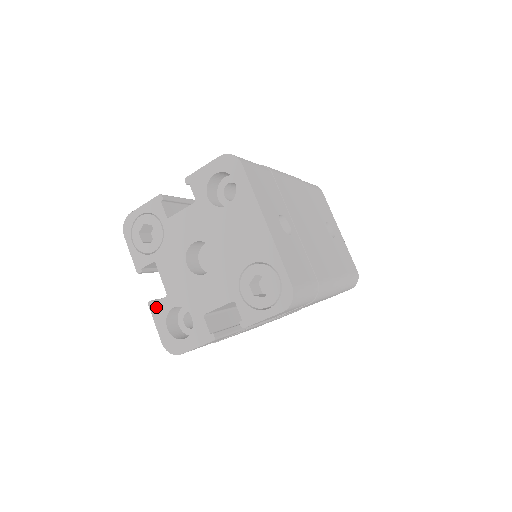
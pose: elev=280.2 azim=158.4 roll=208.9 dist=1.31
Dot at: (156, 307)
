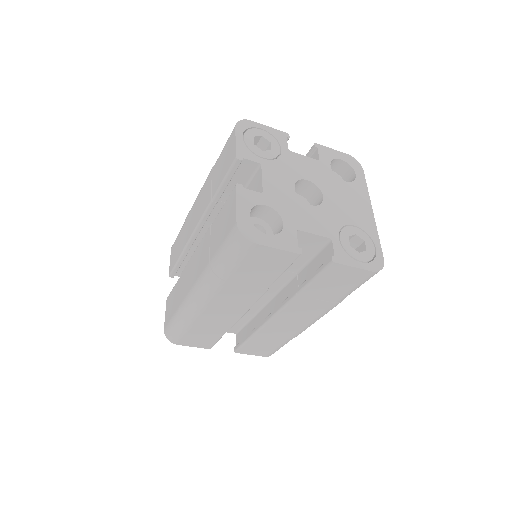
Dot at: (245, 192)
